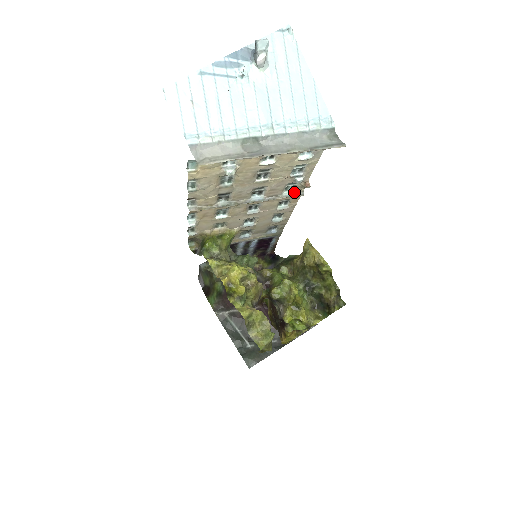
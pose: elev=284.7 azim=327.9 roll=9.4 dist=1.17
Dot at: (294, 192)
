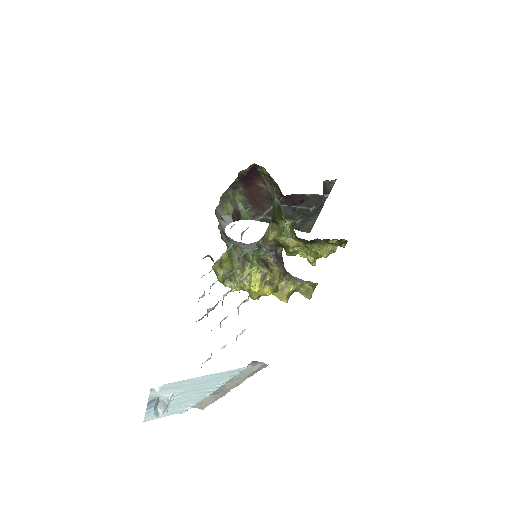
Dot at: (247, 274)
